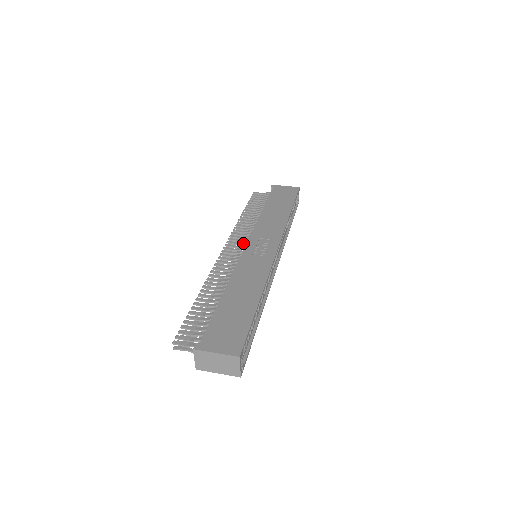
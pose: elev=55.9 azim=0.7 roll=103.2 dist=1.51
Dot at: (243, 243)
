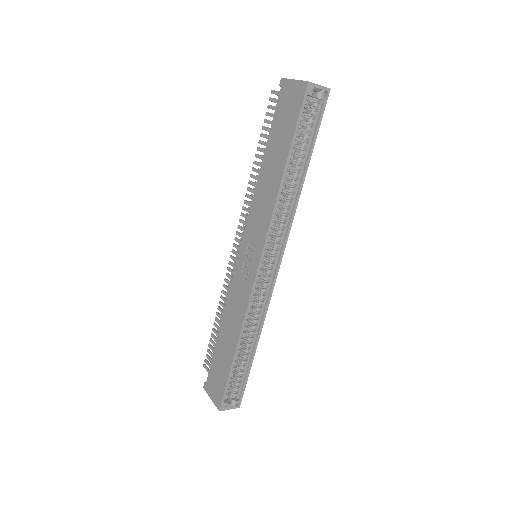
Dot at: occluded
